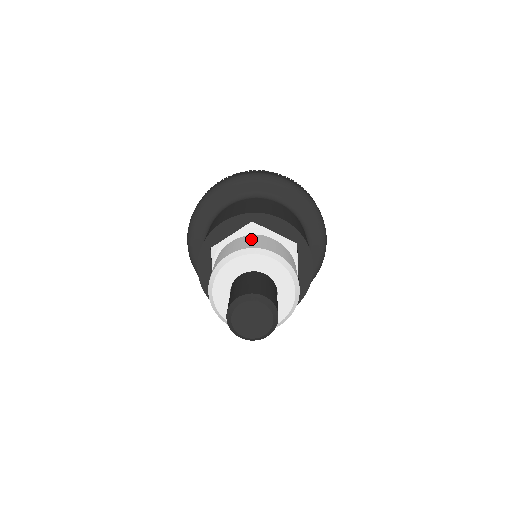
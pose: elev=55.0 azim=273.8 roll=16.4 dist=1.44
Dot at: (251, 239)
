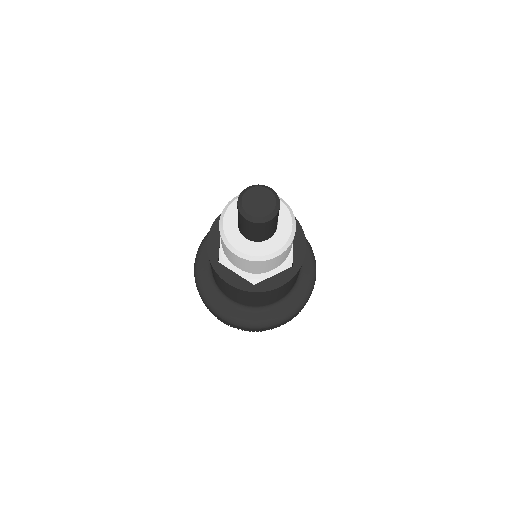
Dot at: occluded
